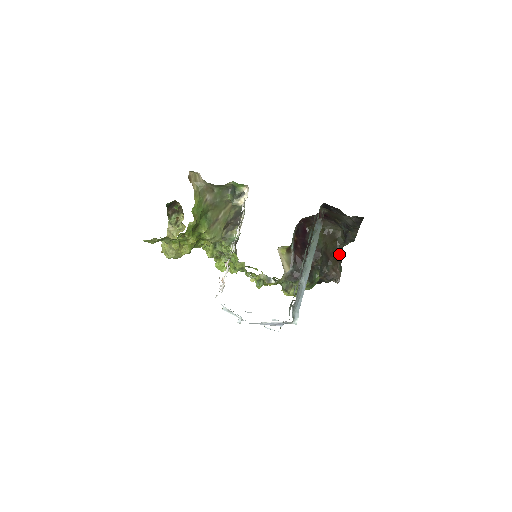
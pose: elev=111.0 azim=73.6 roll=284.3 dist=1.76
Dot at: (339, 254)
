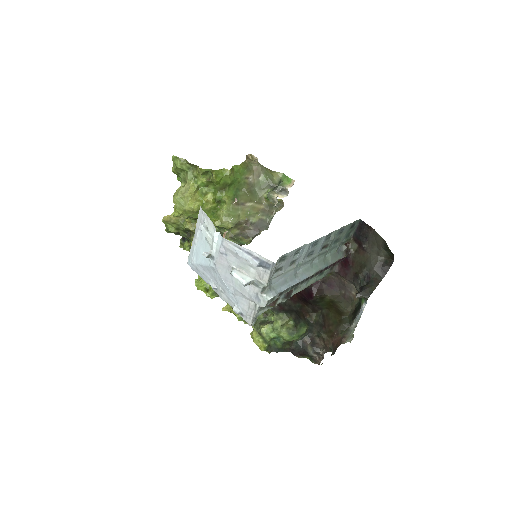
Dot at: (336, 339)
